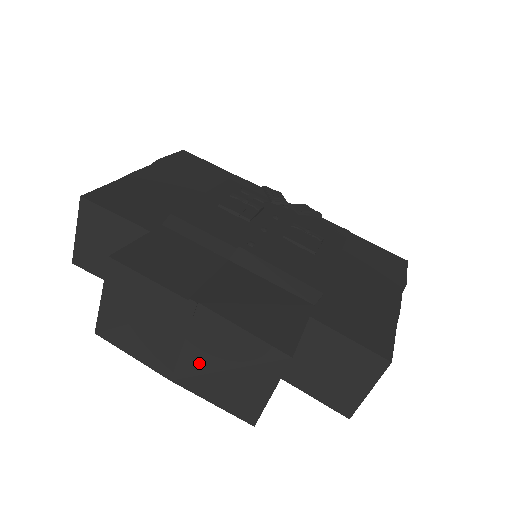
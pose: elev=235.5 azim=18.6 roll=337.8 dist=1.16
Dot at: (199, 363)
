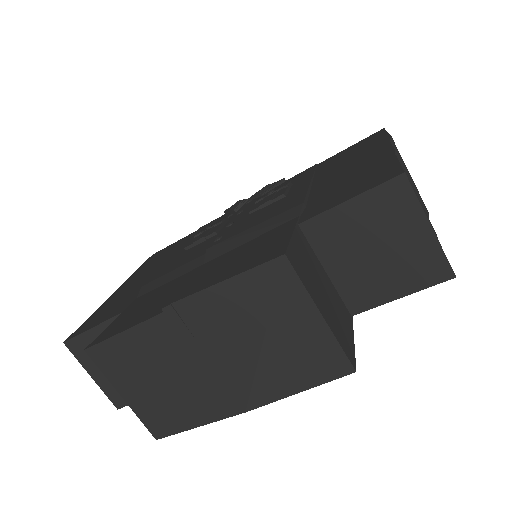
Dot at: (240, 363)
